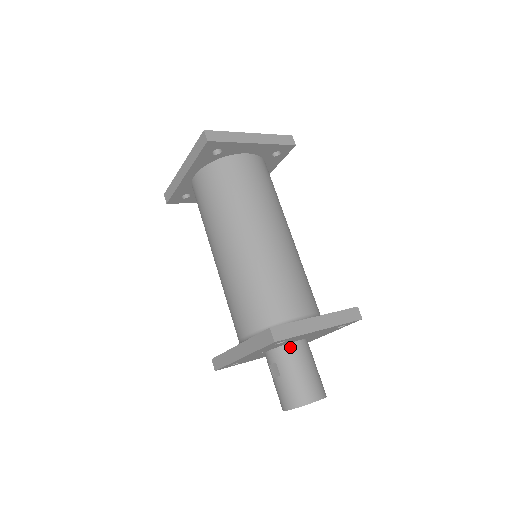
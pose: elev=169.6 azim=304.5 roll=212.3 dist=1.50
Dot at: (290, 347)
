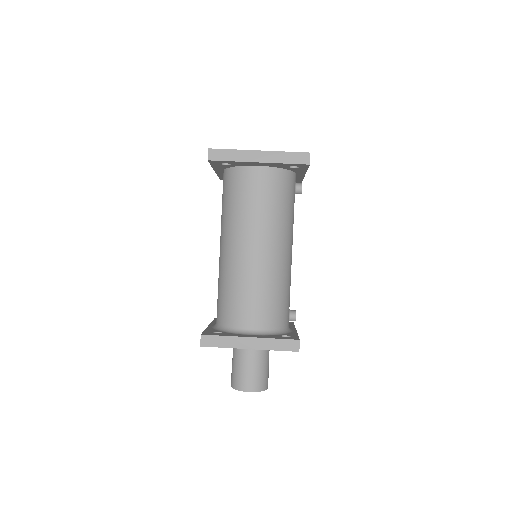
Dot at: occluded
